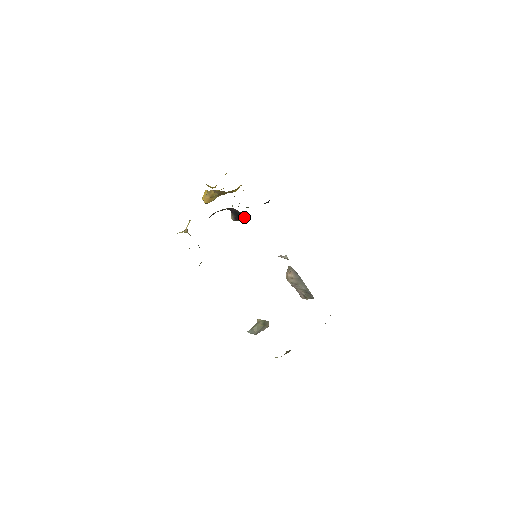
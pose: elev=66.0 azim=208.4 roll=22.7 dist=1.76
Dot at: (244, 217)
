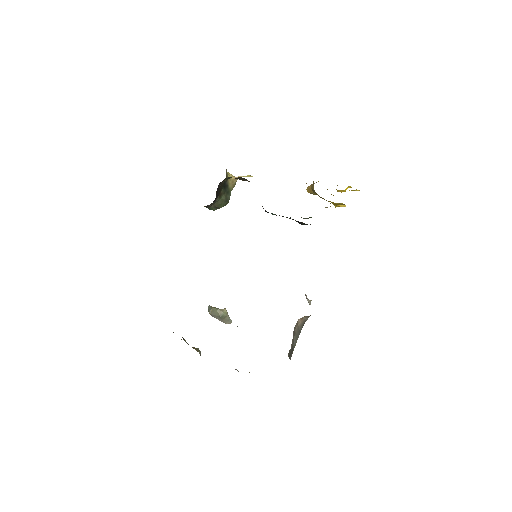
Dot at: occluded
